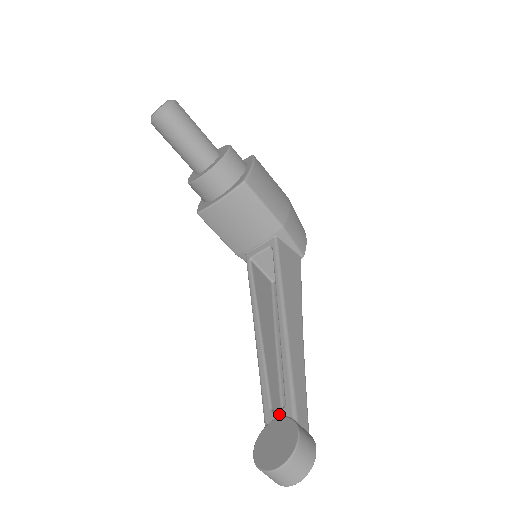
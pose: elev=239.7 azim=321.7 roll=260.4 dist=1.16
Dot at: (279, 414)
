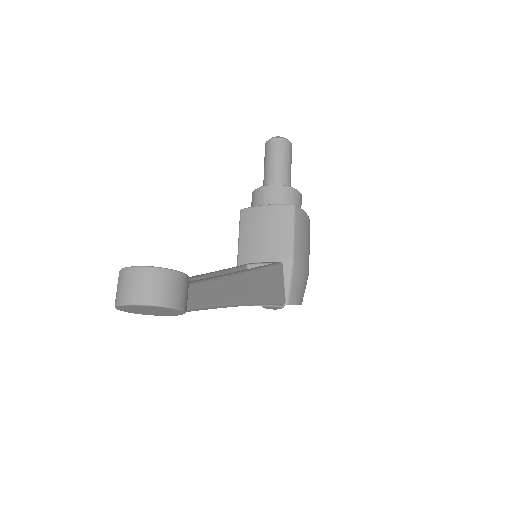
Dot at: occluded
